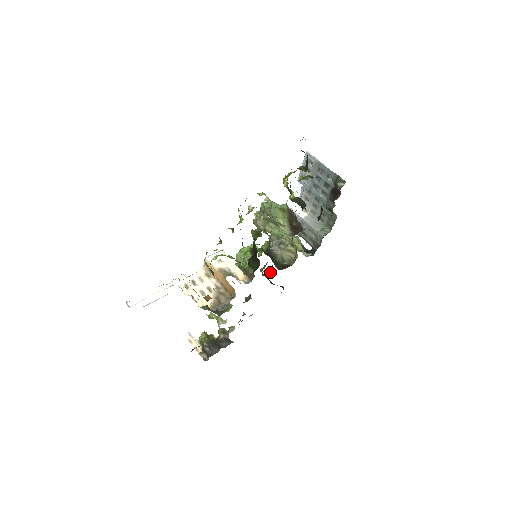
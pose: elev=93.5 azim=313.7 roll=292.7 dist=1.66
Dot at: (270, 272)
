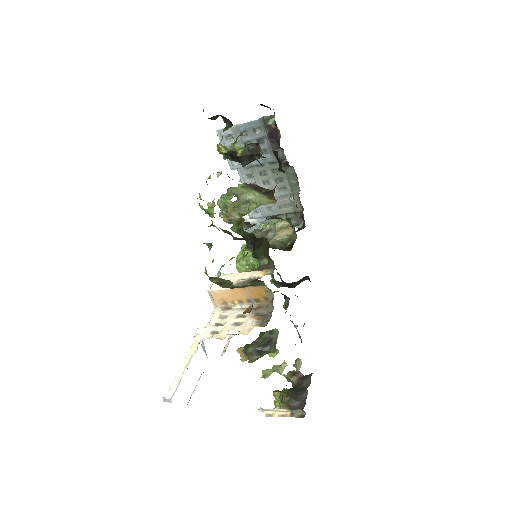
Dot at: occluded
